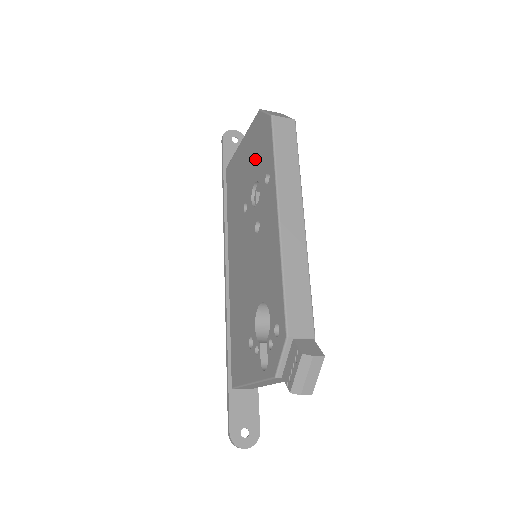
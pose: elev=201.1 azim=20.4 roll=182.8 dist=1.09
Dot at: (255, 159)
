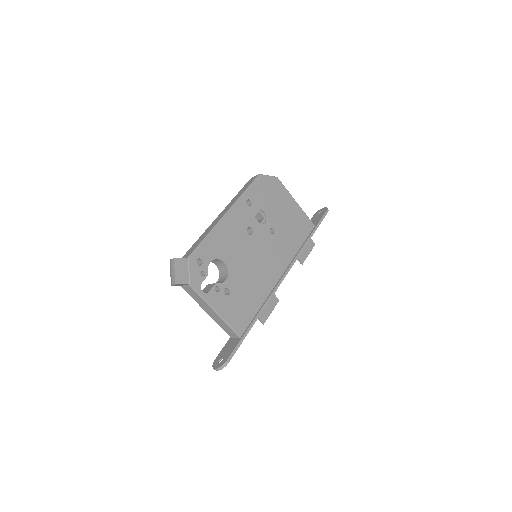
Dot at: occluded
